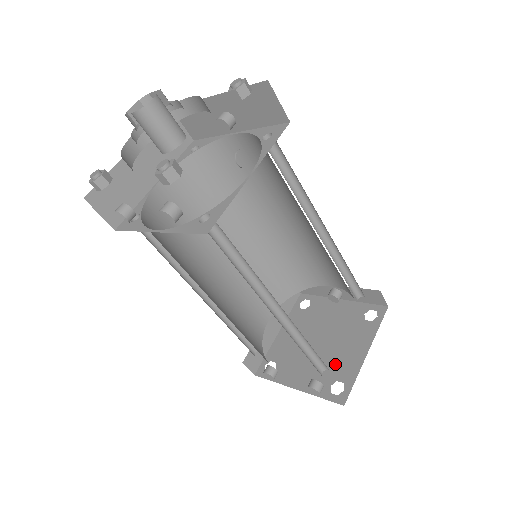
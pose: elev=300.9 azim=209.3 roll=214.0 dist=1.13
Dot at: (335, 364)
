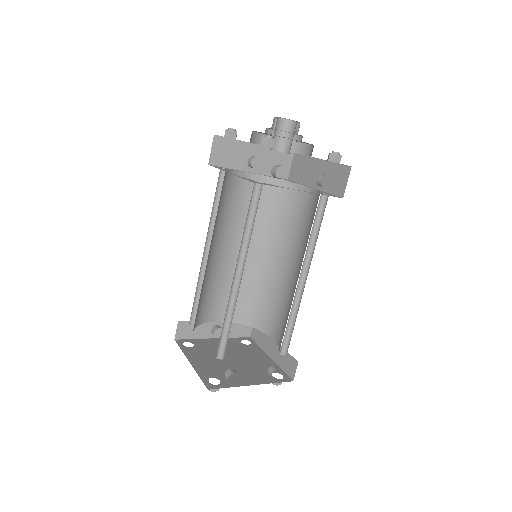
Dot at: (259, 366)
